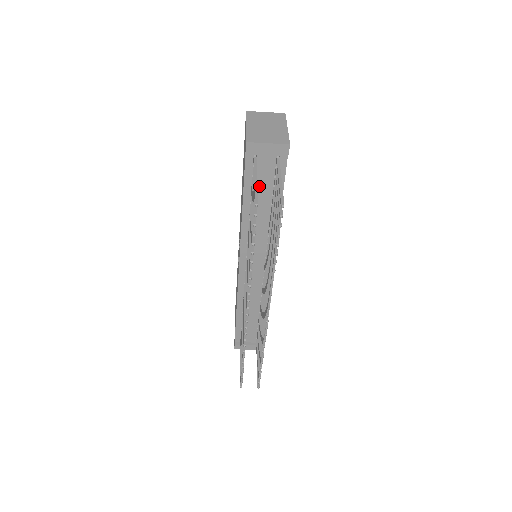
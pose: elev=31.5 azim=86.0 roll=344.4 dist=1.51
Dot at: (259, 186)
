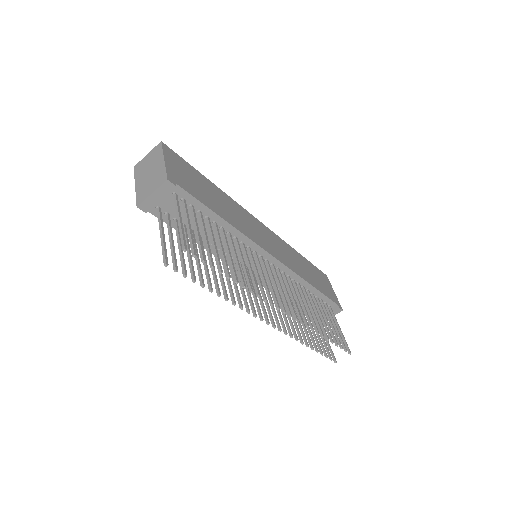
Dot at: occluded
